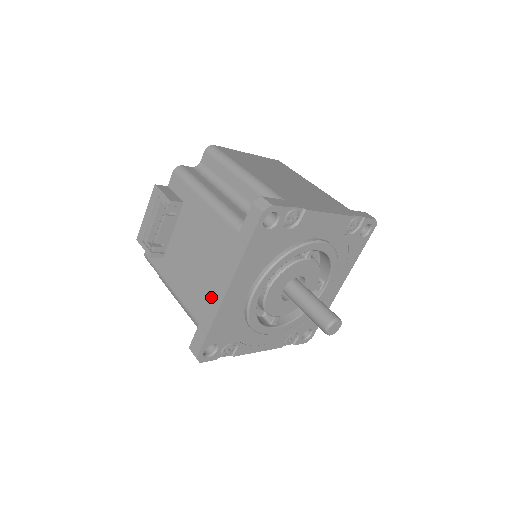
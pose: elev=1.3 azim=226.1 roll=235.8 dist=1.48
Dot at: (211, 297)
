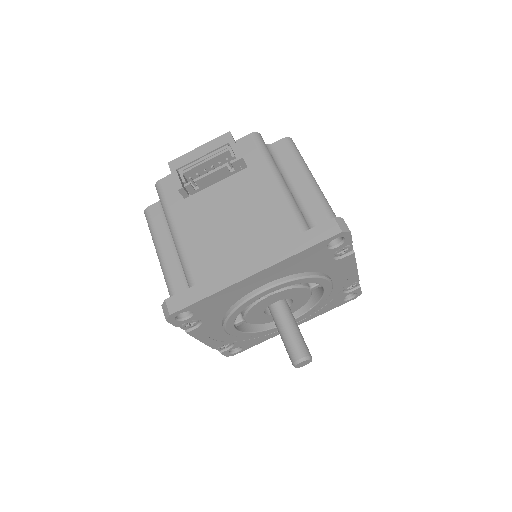
Dot at: (229, 269)
